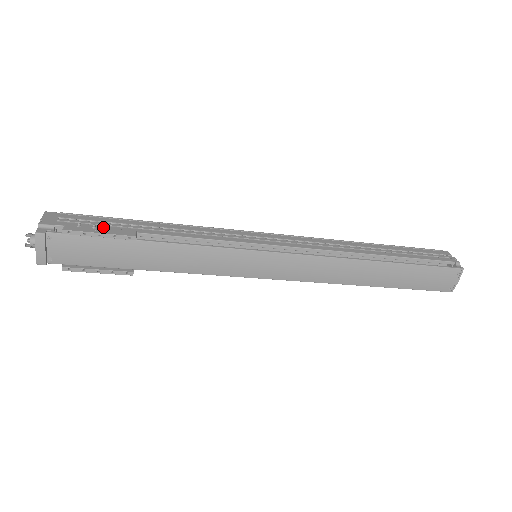
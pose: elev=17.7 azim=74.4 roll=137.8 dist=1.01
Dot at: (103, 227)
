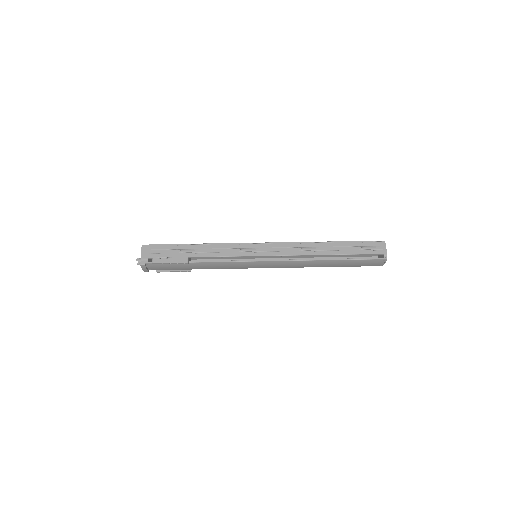
Dot at: (171, 255)
